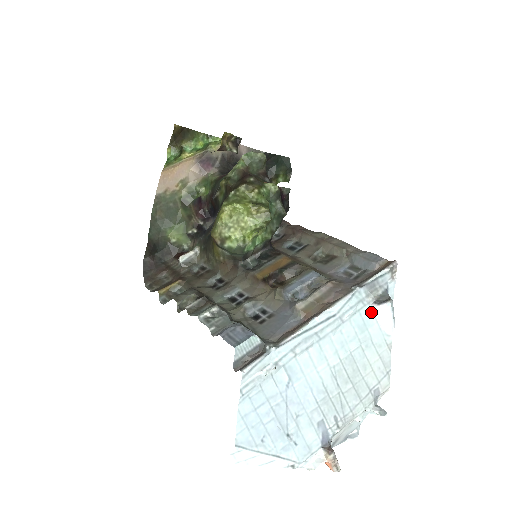
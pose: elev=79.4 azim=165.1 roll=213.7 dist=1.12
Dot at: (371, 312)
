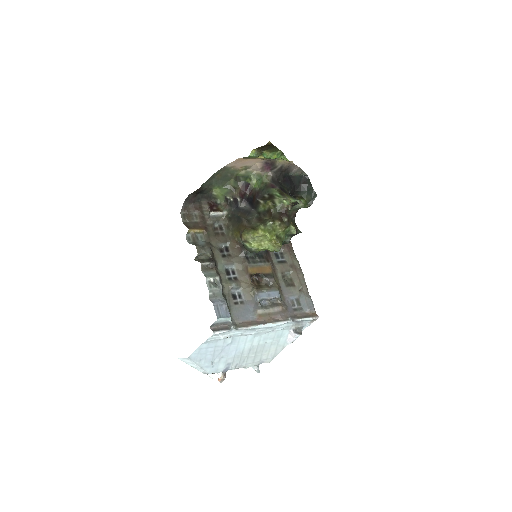
Dot at: (288, 332)
